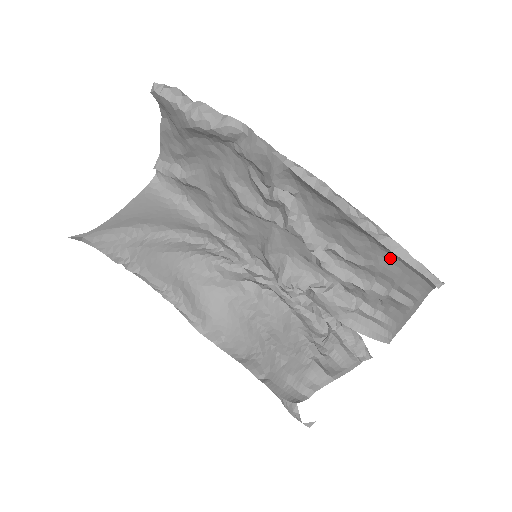
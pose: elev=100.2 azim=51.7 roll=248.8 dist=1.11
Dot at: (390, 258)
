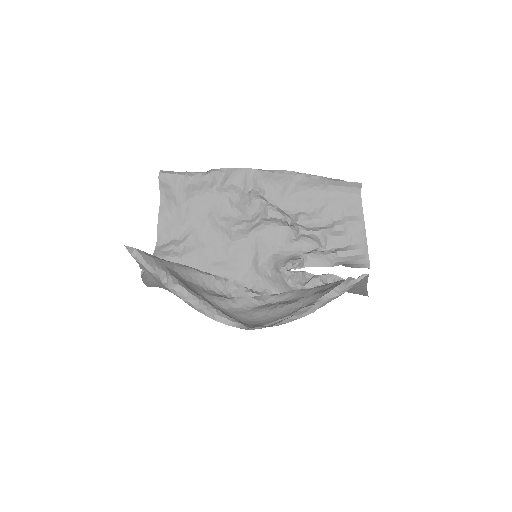
Dot at: (331, 194)
